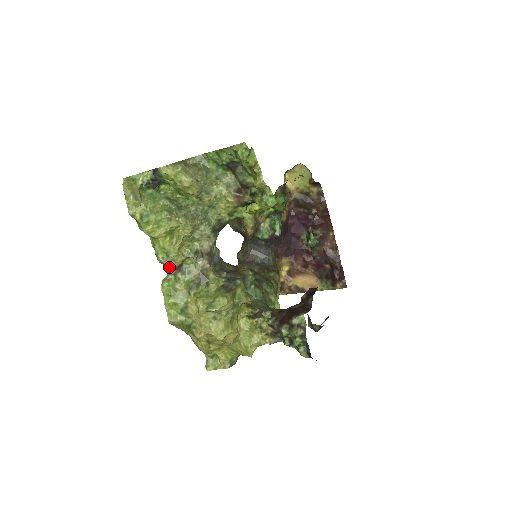
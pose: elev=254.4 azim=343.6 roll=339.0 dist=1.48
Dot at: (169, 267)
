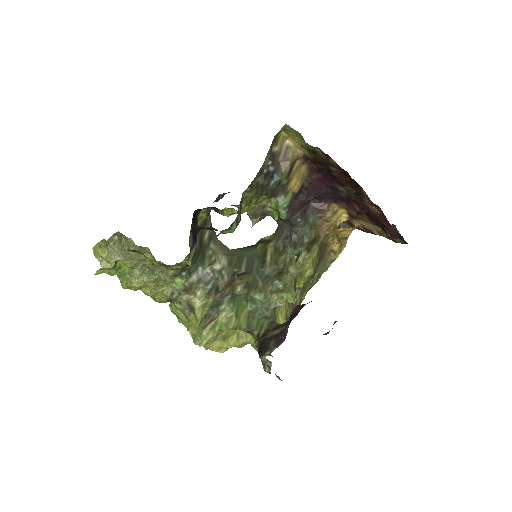
Dot at: occluded
